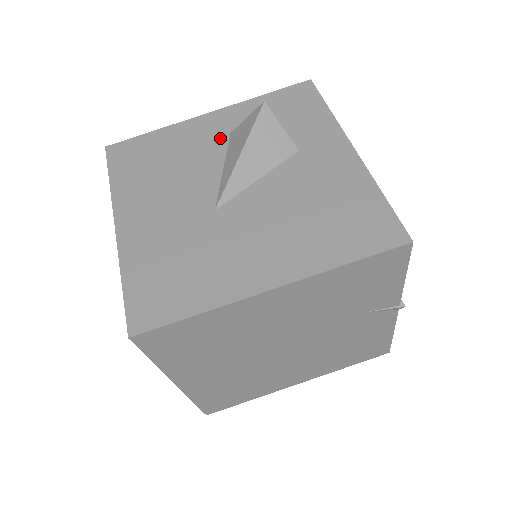
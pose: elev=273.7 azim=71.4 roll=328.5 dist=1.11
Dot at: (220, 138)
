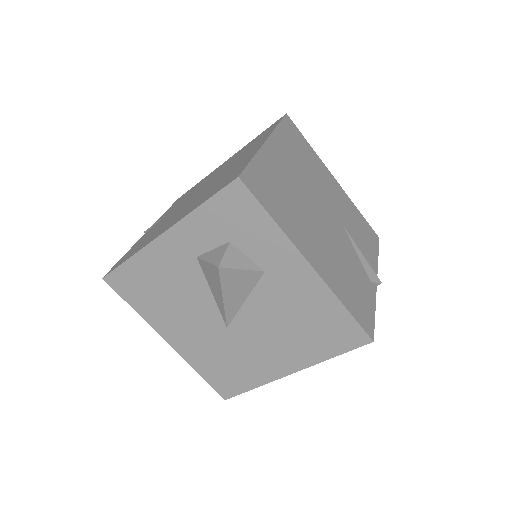
Dot at: (191, 263)
